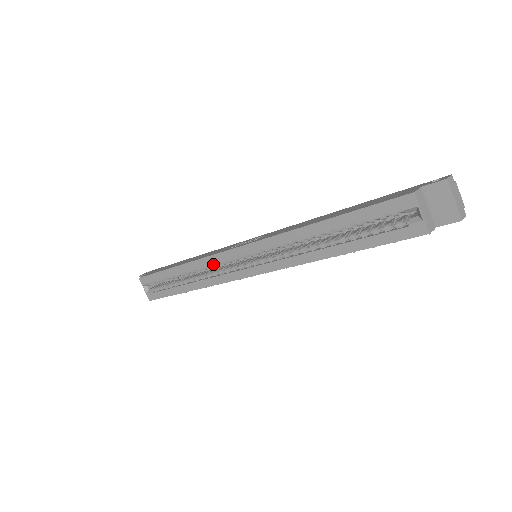
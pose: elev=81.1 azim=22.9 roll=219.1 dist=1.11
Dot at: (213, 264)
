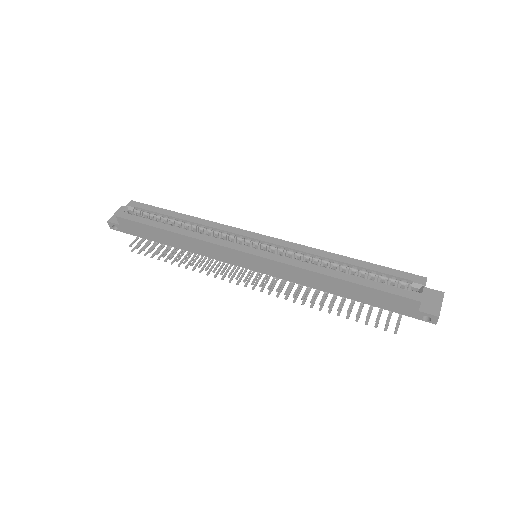
Dot at: (221, 232)
